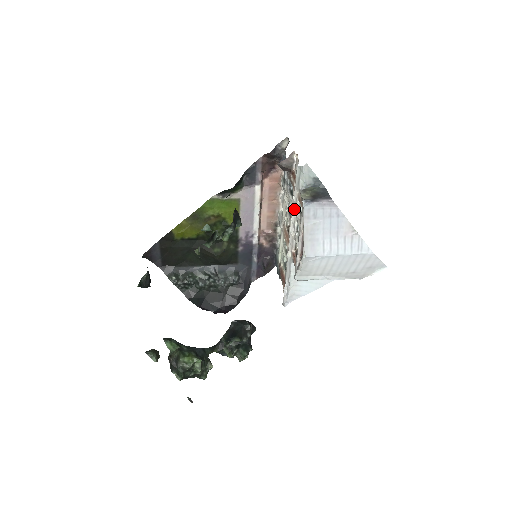
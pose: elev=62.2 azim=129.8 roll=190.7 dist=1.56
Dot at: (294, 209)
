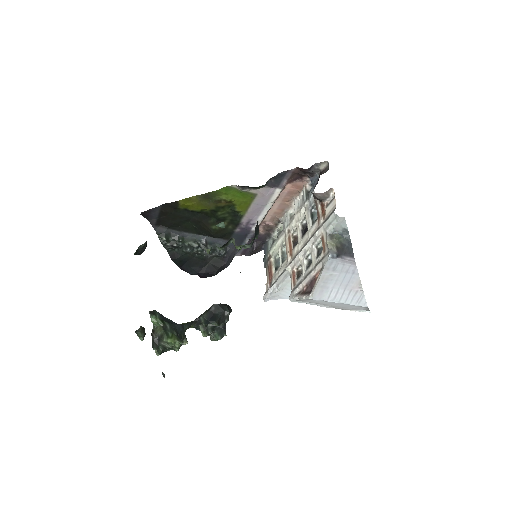
Dot at: (312, 241)
